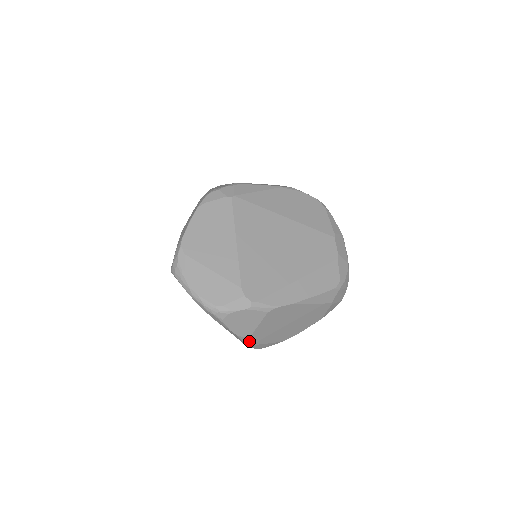
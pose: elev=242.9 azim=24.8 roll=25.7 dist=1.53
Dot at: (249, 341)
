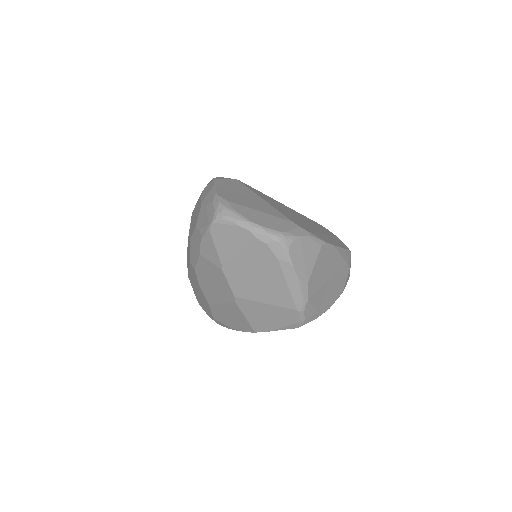
Dot at: (306, 292)
